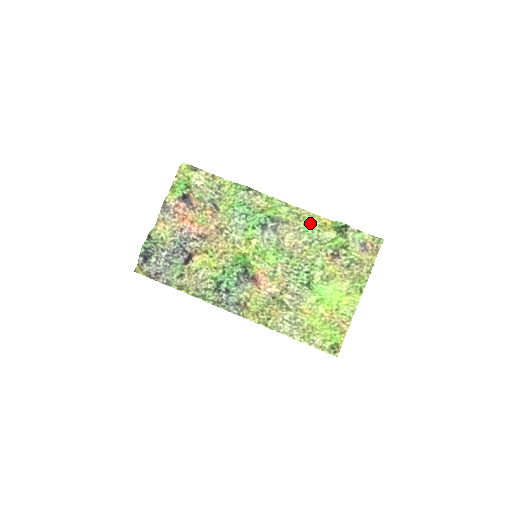
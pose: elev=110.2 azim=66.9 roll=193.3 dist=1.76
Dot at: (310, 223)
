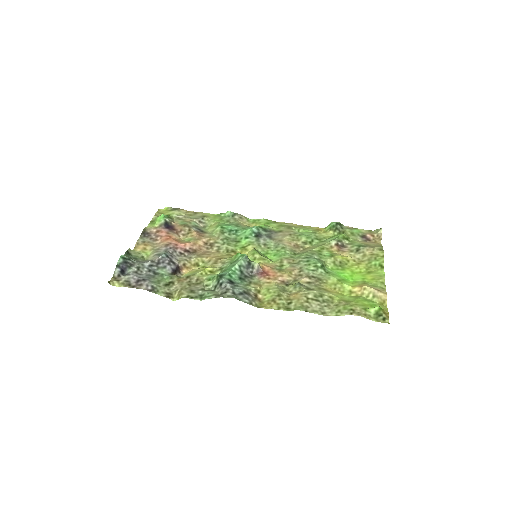
Dot at: (304, 229)
